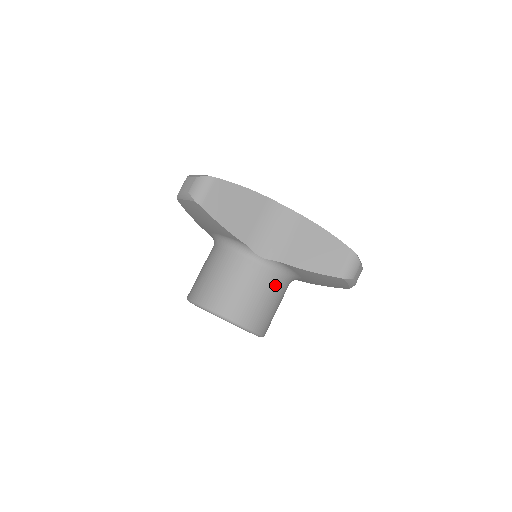
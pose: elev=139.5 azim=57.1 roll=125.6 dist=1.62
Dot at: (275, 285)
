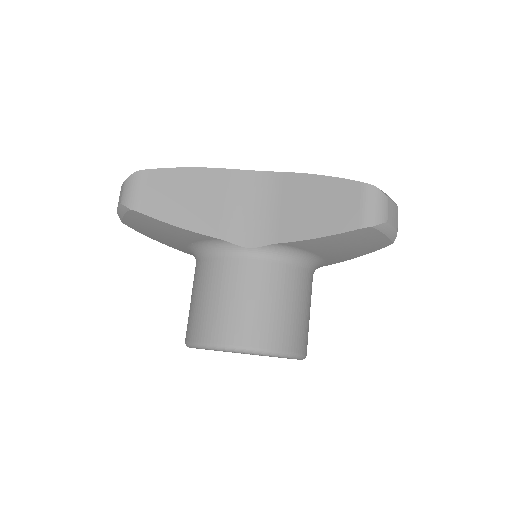
Dot at: (285, 279)
